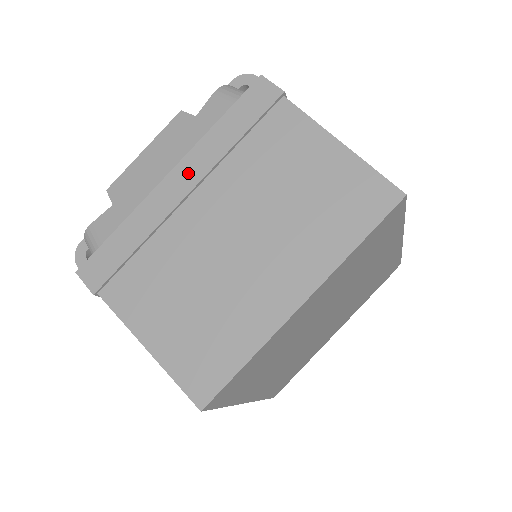
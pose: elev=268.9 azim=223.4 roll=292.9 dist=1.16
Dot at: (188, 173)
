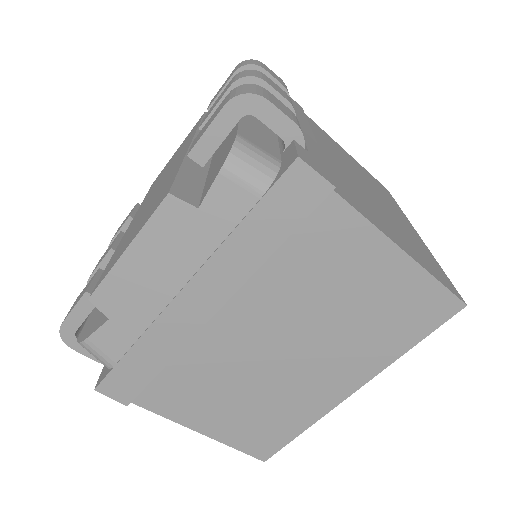
Dot at: (209, 291)
